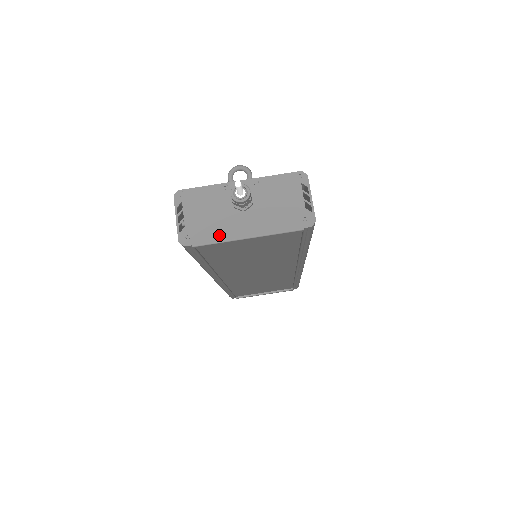
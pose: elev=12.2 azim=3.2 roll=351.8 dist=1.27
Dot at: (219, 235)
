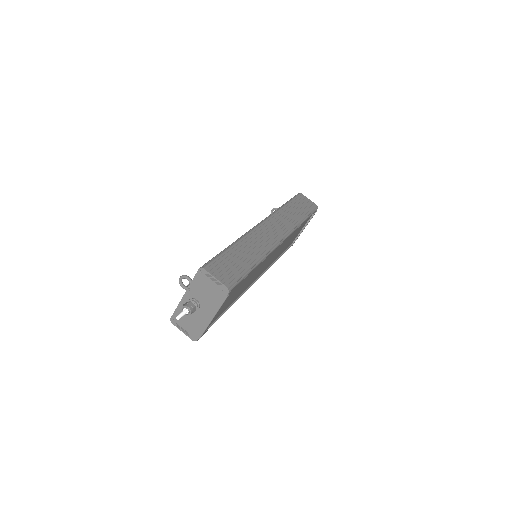
Dot at: (202, 326)
